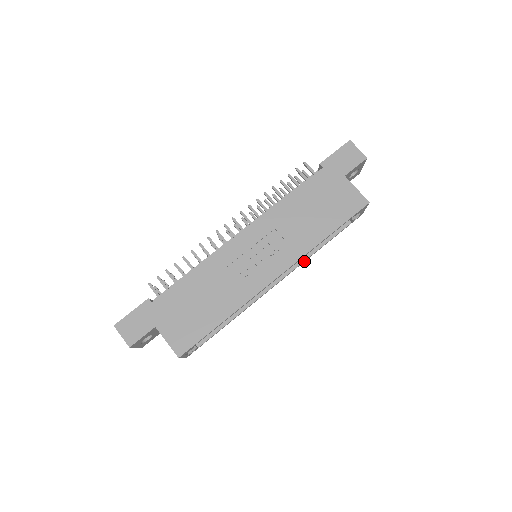
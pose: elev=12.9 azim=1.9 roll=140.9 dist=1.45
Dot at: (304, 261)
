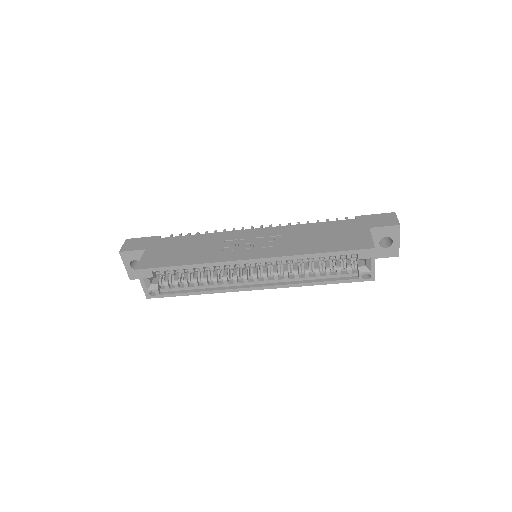
Dot at: (293, 285)
